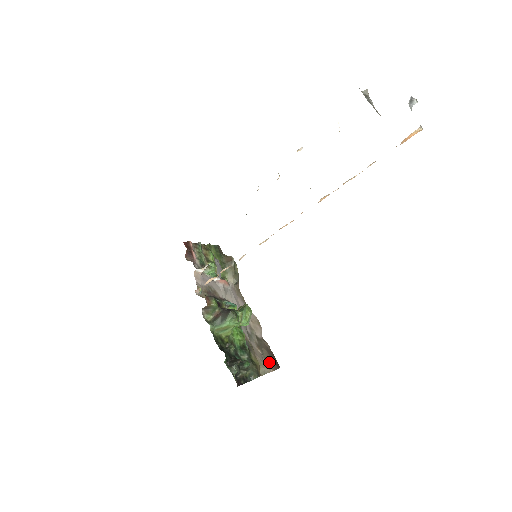
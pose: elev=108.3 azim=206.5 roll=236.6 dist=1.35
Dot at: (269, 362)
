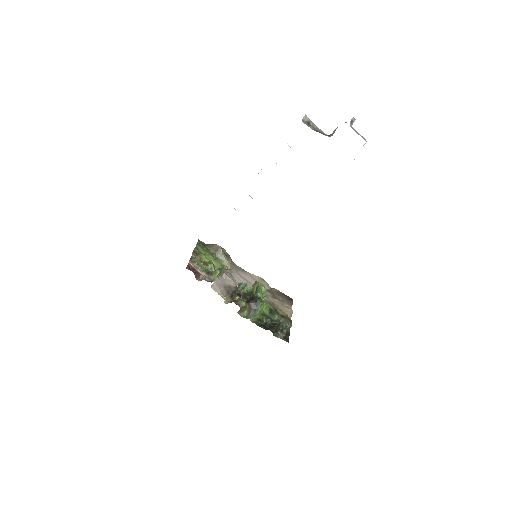
Dot at: (286, 303)
